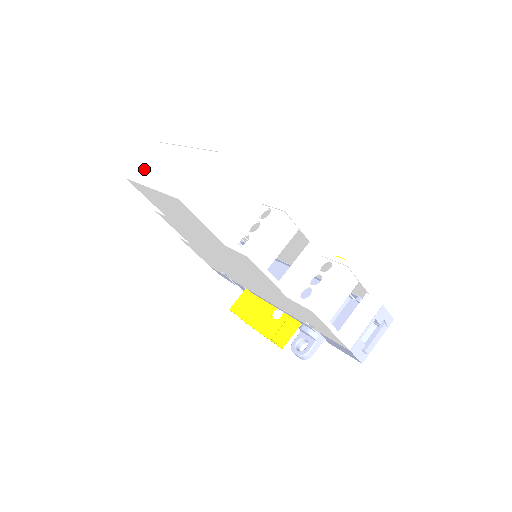
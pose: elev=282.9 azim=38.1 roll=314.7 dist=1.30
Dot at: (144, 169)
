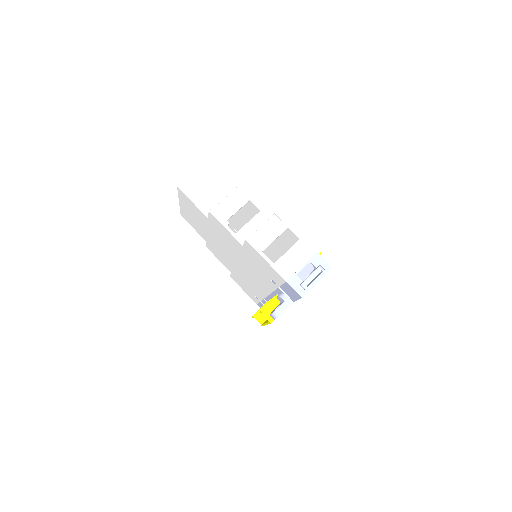
Dot at: occluded
